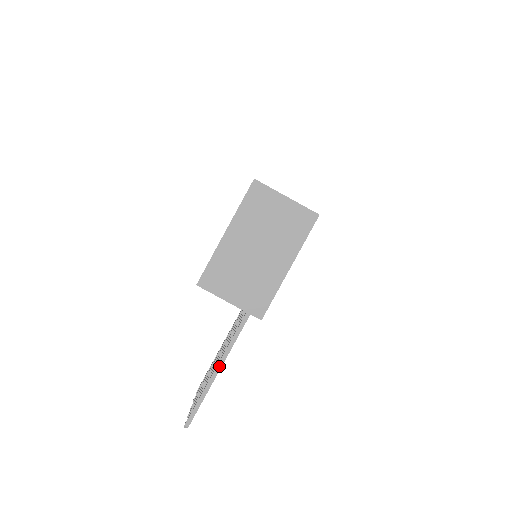
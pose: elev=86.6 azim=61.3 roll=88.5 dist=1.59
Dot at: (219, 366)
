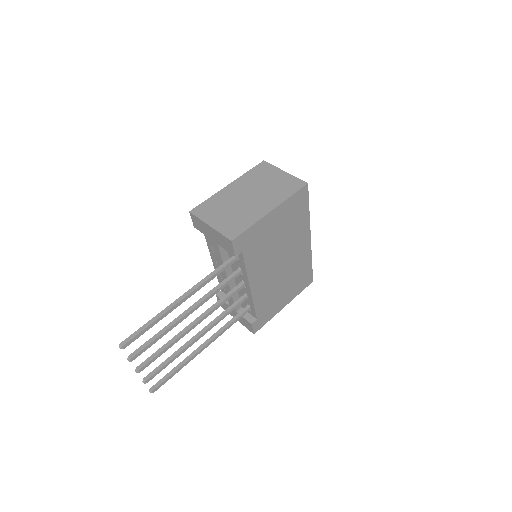
Dot at: (180, 298)
